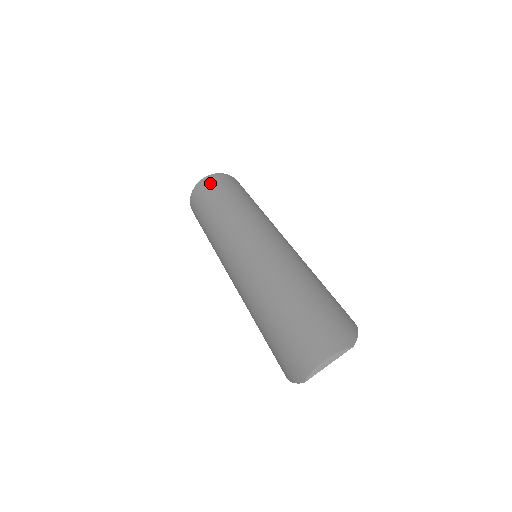
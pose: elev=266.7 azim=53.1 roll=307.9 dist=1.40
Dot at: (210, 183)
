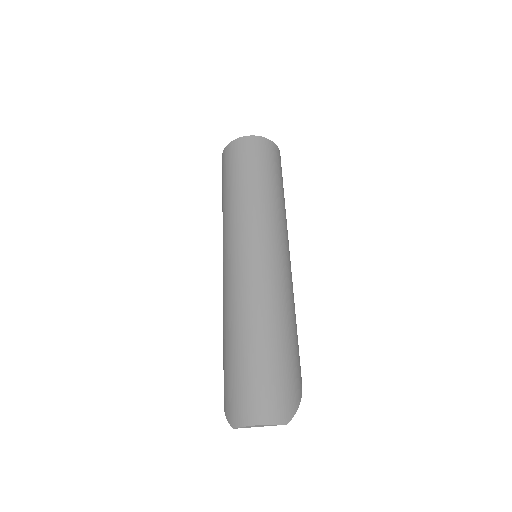
Dot at: (251, 148)
